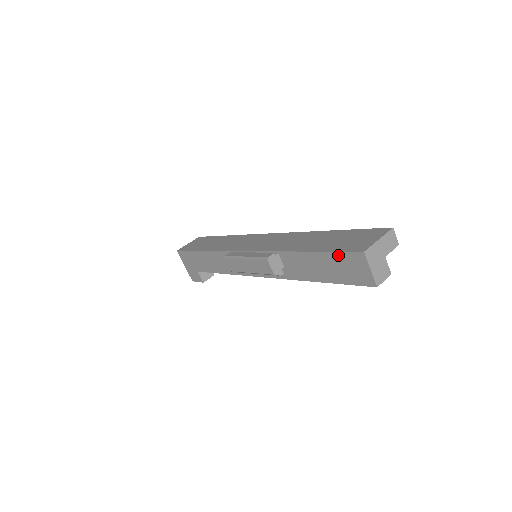
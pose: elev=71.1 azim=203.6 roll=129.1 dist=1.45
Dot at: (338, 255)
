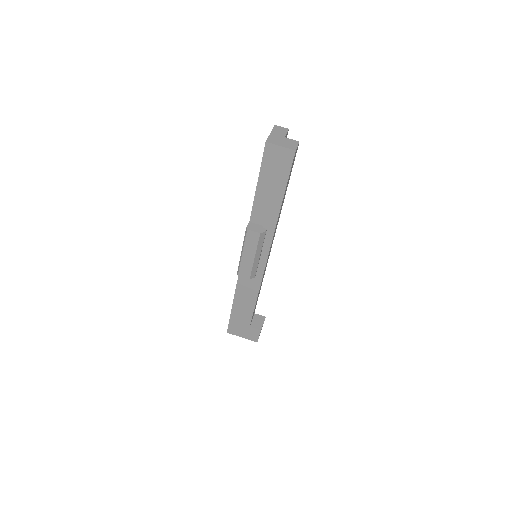
Dot at: (263, 166)
